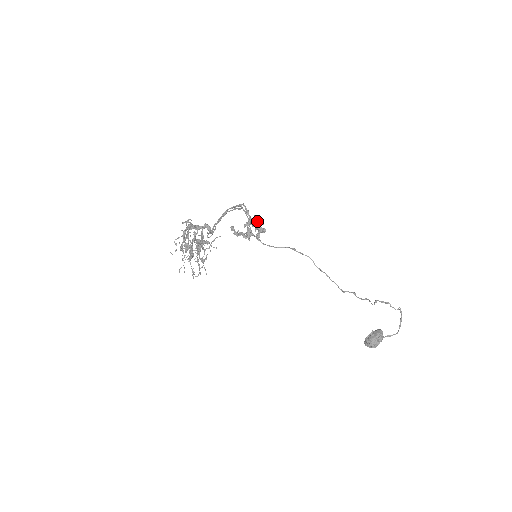
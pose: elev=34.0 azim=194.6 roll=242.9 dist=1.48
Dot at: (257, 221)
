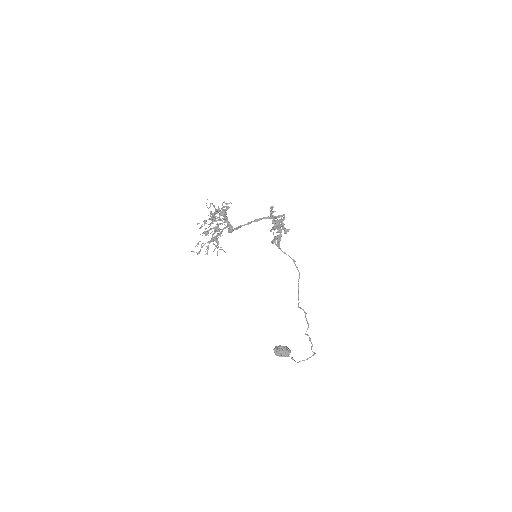
Dot at: (285, 229)
